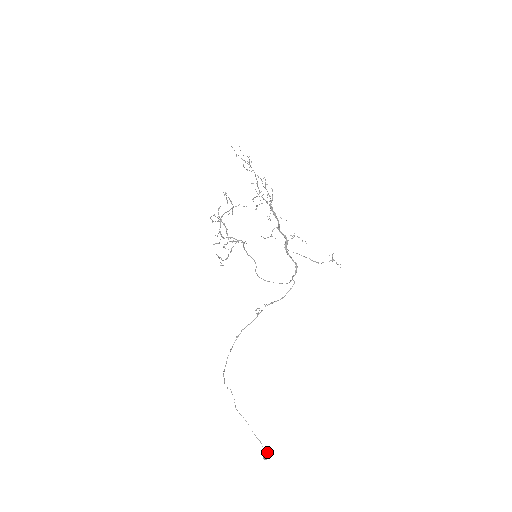
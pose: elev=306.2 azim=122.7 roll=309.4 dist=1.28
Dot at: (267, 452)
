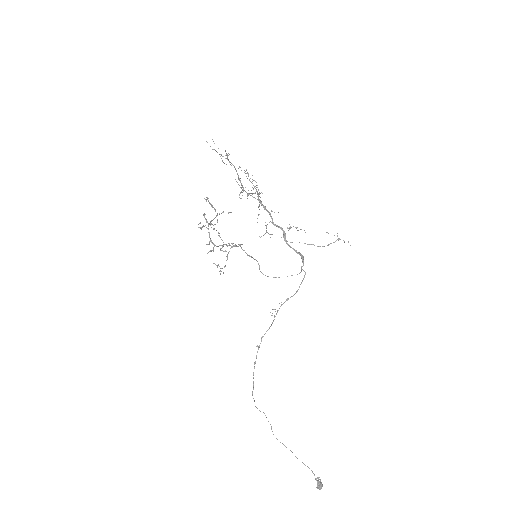
Dot at: (320, 479)
